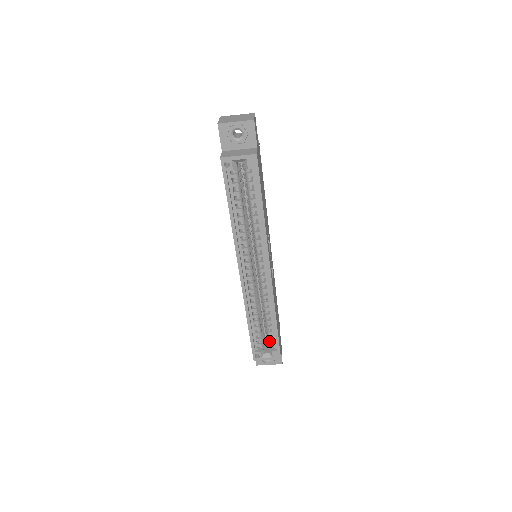
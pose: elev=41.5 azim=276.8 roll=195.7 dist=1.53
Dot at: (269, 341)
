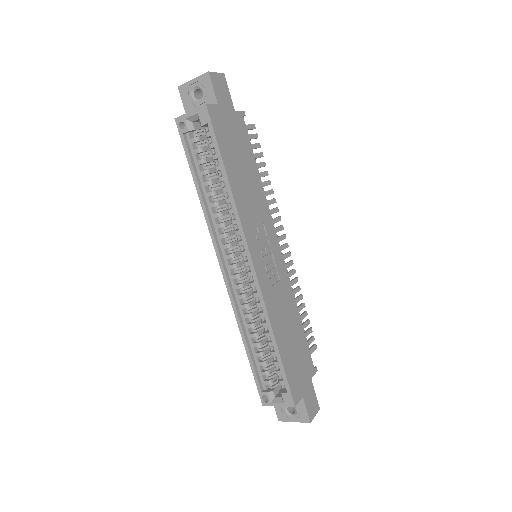
Dot at: (278, 377)
